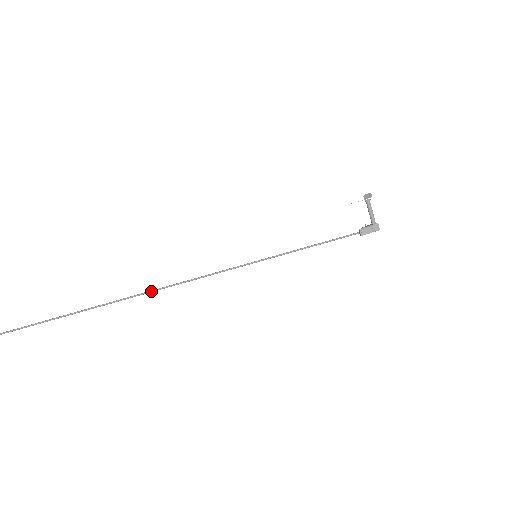
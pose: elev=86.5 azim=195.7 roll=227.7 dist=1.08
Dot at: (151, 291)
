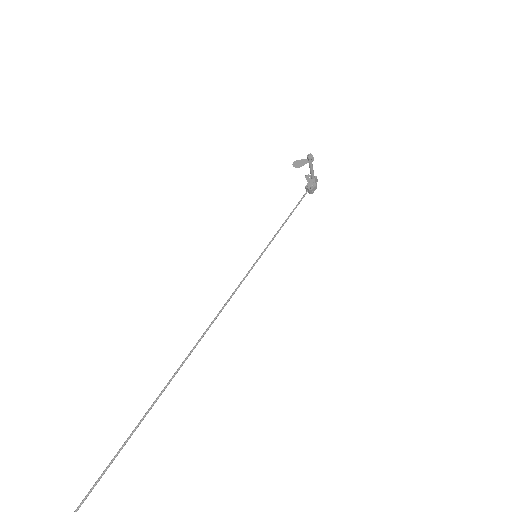
Dot at: occluded
